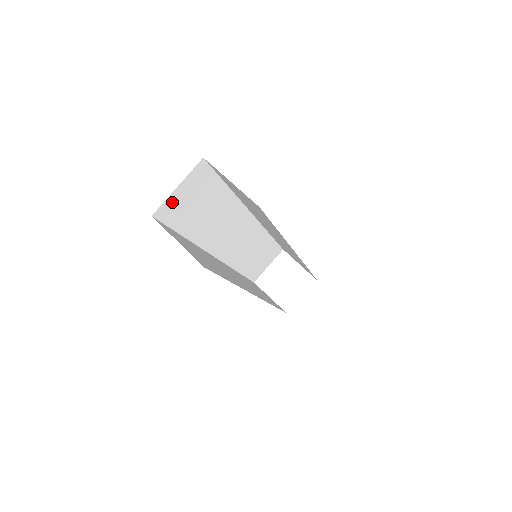
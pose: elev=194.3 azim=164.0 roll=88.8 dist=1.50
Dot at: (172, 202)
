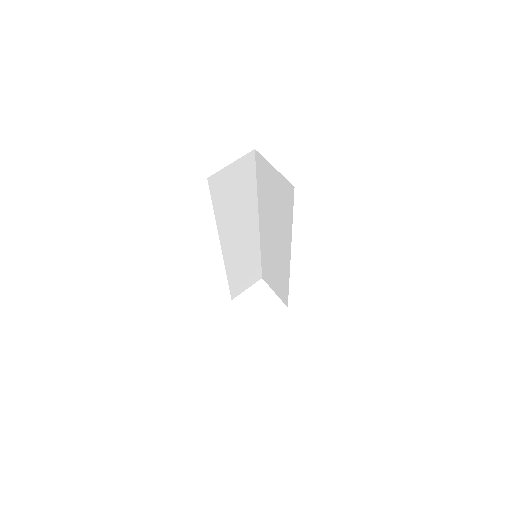
Dot at: (223, 175)
